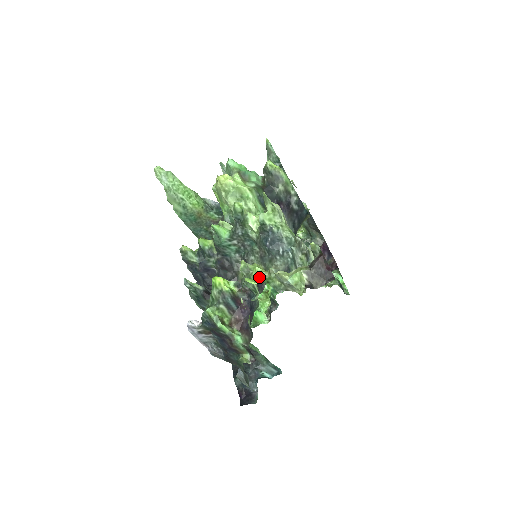
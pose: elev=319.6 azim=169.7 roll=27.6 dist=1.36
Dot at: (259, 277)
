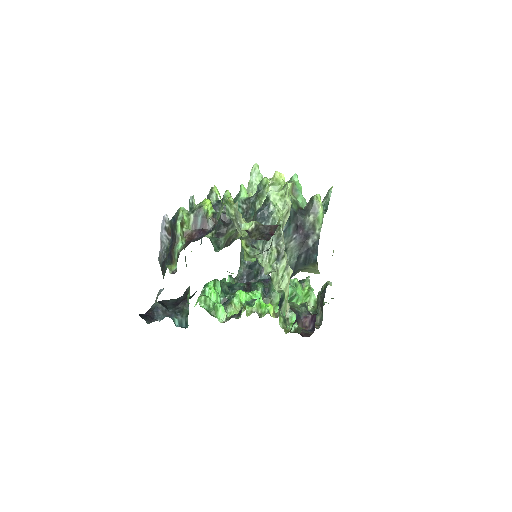
Dot at: occluded
